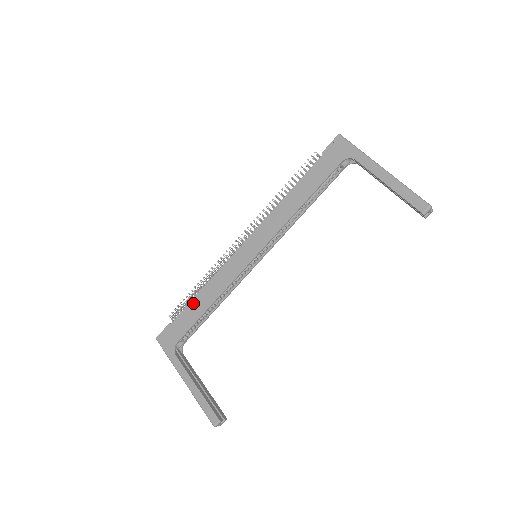
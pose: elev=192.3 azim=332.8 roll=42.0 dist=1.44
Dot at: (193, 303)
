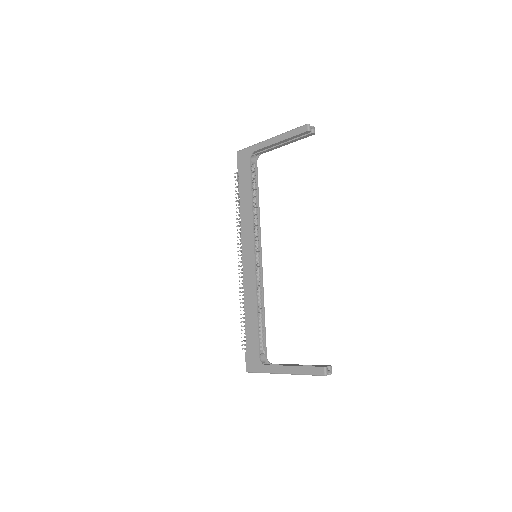
Dot at: (247, 323)
